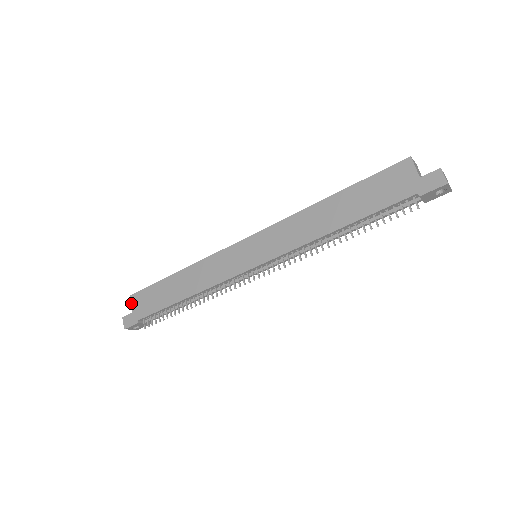
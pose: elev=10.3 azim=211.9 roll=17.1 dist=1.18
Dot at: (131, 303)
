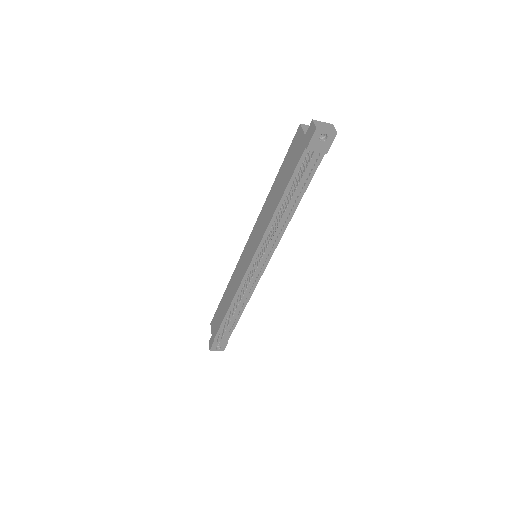
Dot at: (211, 328)
